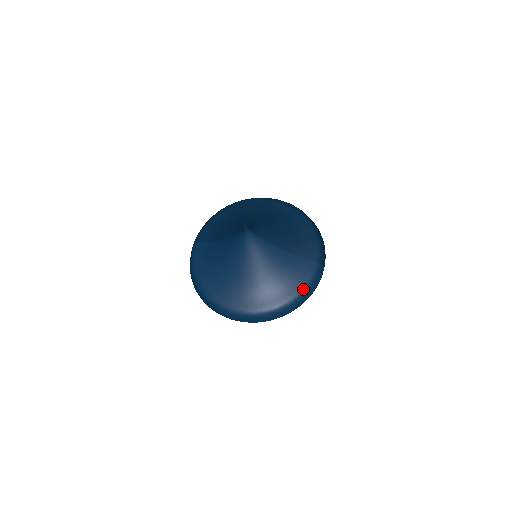
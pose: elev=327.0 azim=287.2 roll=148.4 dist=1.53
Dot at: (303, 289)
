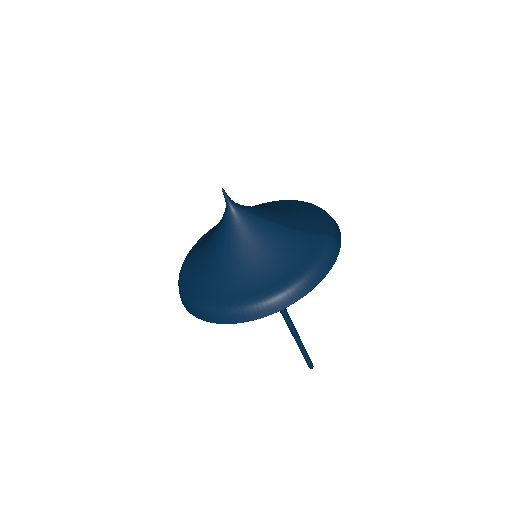
Dot at: (313, 264)
